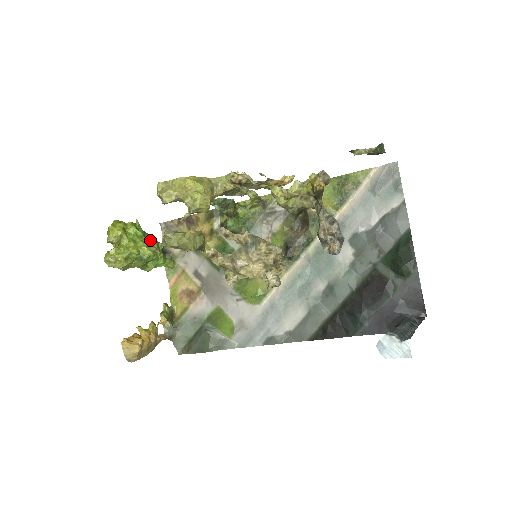
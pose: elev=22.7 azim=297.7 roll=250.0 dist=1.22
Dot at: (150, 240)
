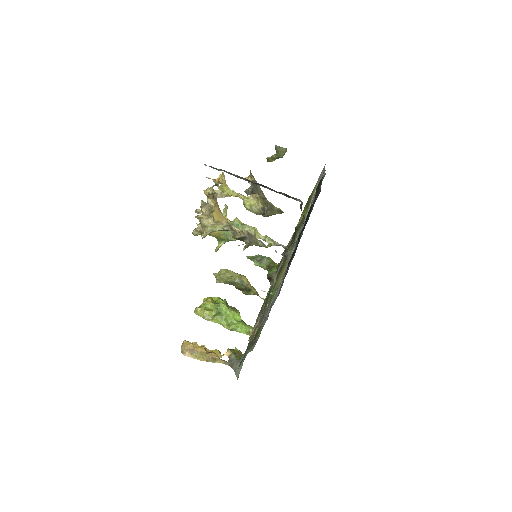
Dot at: (230, 307)
